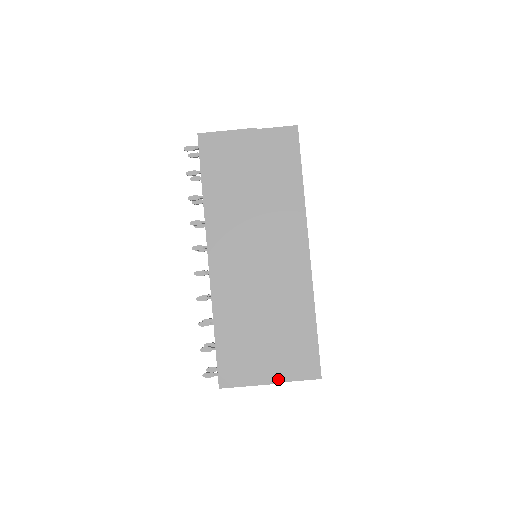
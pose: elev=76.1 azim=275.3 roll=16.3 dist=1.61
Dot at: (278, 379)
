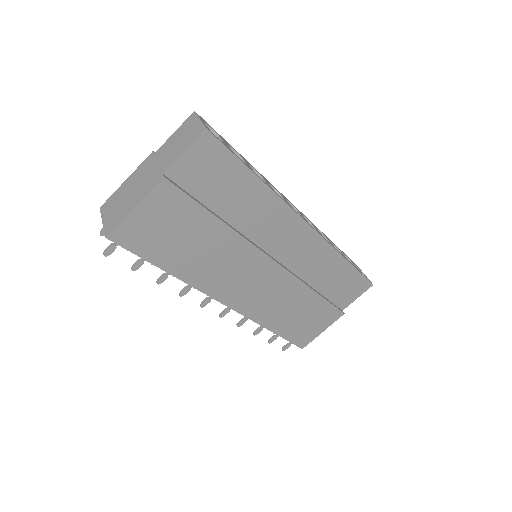
Dot at: (342, 313)
